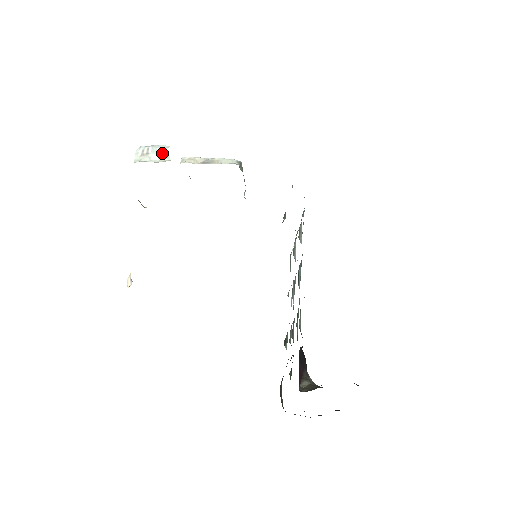
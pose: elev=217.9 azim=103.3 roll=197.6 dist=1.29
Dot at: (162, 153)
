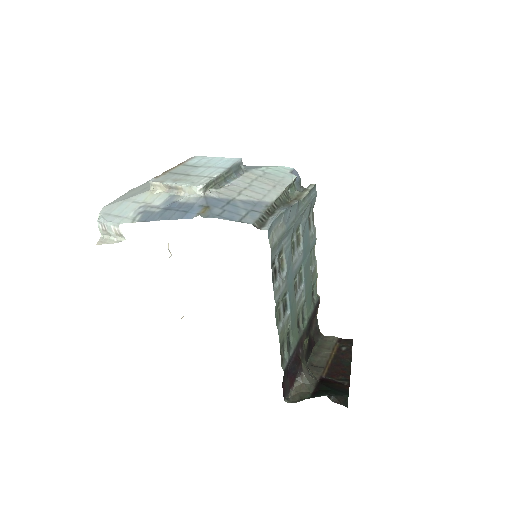
Dot at: (116, 231)
